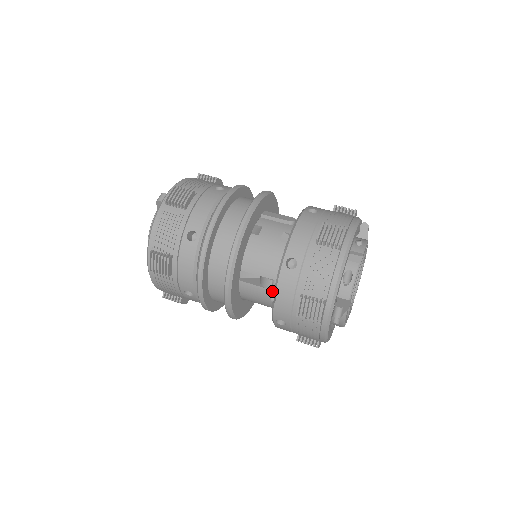
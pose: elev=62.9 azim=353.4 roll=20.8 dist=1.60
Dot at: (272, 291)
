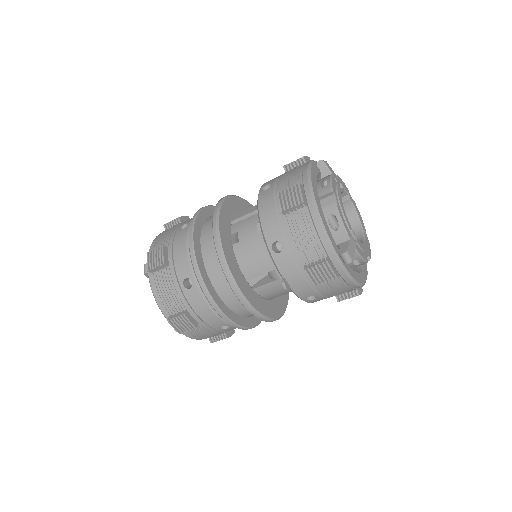
Dot at: occluded
